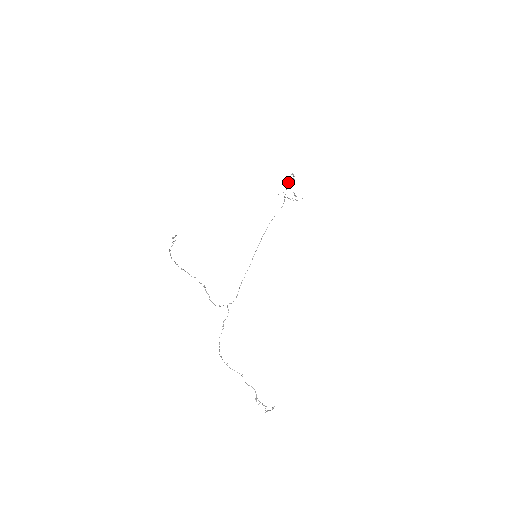
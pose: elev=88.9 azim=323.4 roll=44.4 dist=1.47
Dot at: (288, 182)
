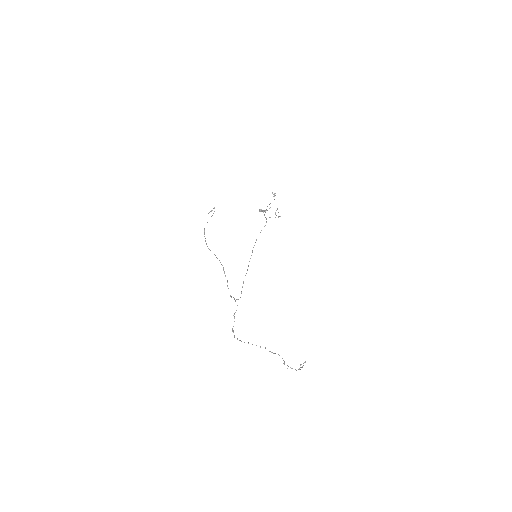
Dot at: occluded
